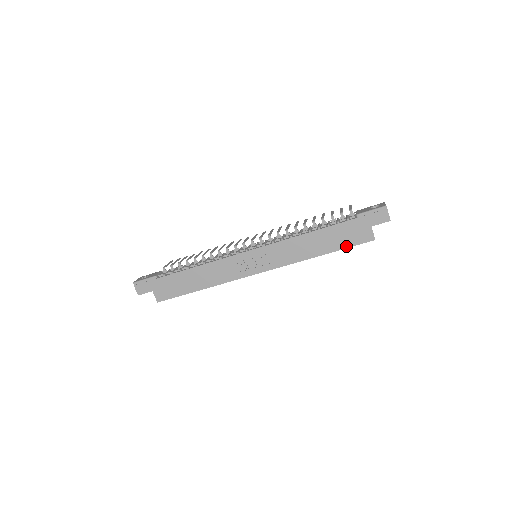
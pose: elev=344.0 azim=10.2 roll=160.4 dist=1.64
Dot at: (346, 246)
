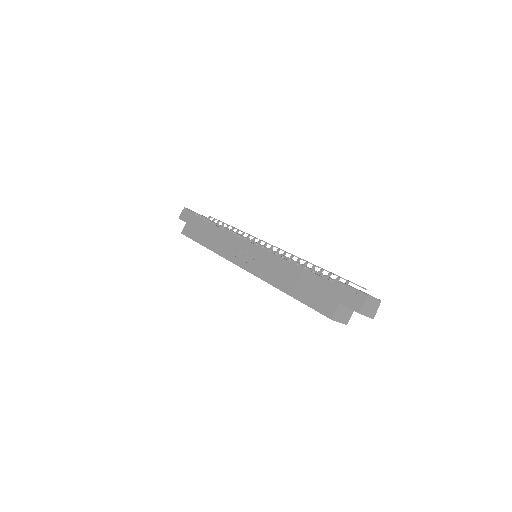
Dot at: (308, 303)
